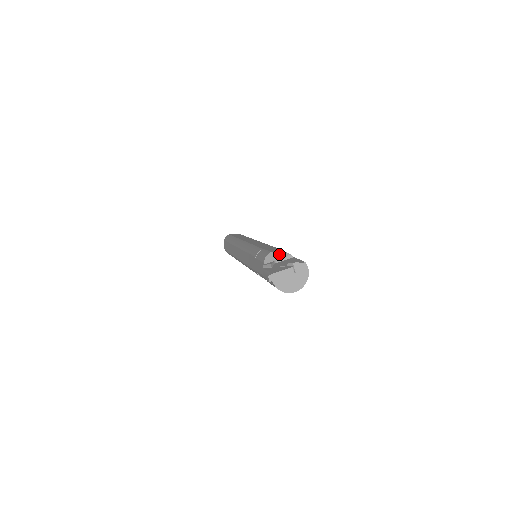
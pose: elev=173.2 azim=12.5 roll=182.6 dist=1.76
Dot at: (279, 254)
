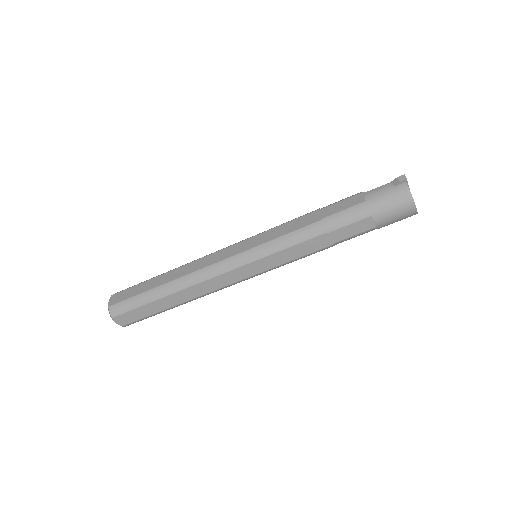
Dot at: occluded
